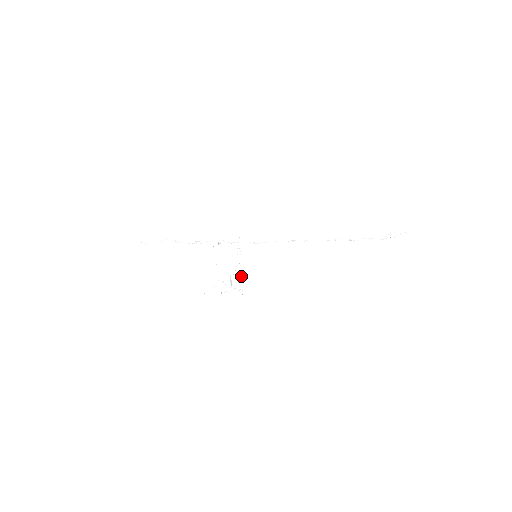
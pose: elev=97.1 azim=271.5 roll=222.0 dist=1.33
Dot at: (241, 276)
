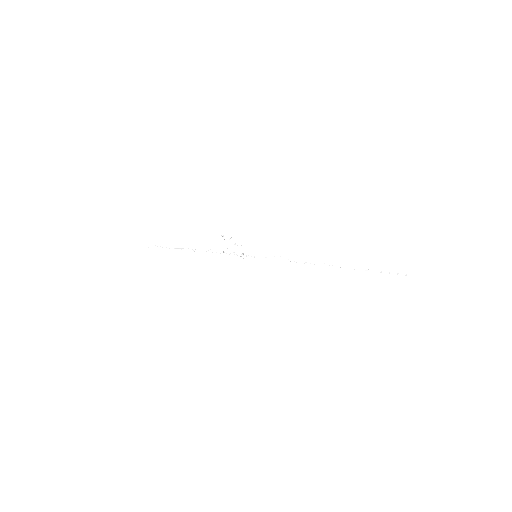
Dot at: occluded
